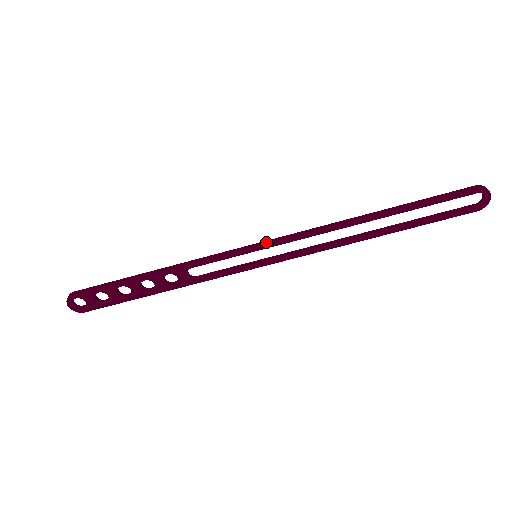
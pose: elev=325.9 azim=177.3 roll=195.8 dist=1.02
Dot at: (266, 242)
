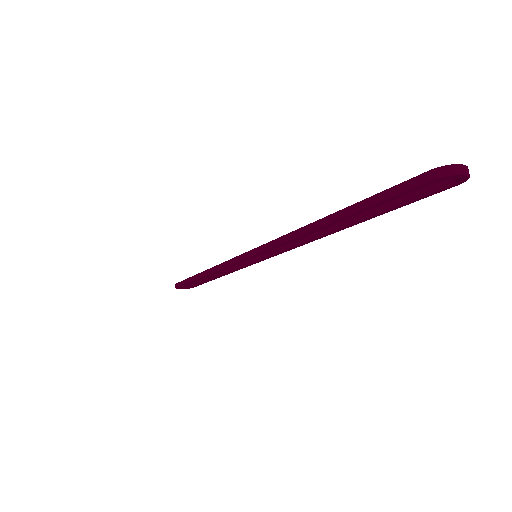
Dot at: (251, 253)
